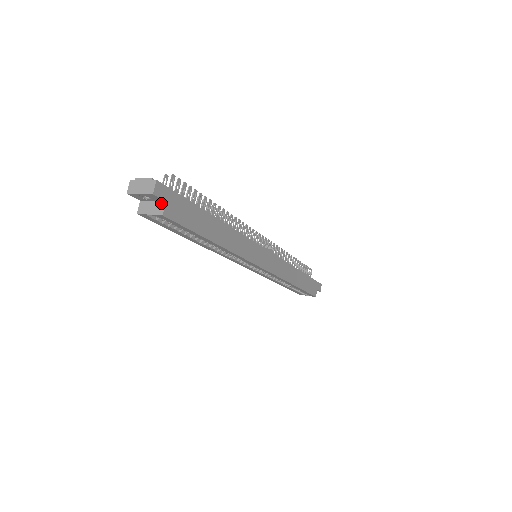
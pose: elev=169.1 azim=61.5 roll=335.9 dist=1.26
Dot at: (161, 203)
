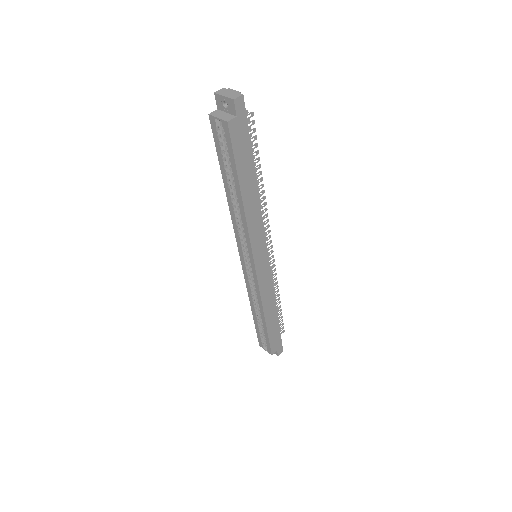
Dot at: (232, 116)
